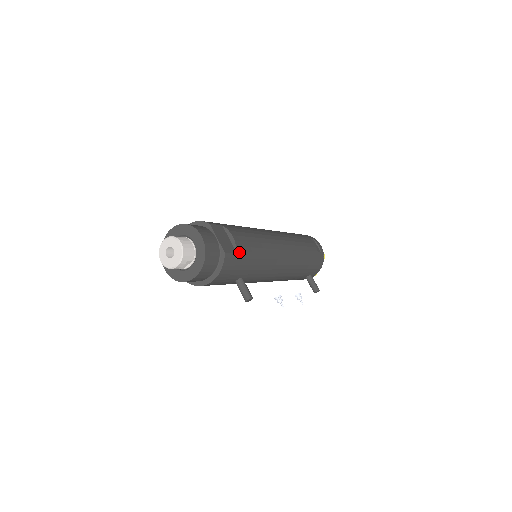
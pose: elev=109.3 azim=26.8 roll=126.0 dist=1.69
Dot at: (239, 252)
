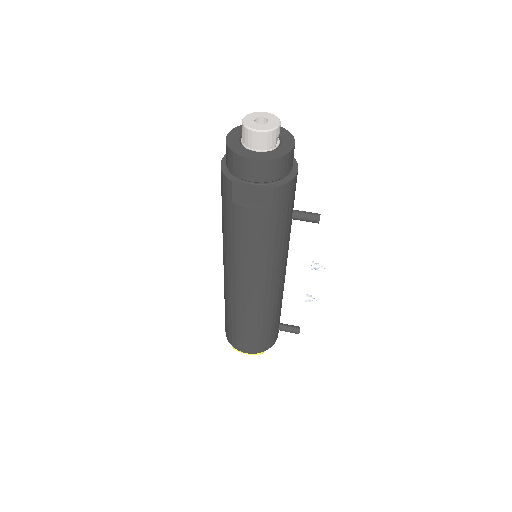
Dot at: occluded
